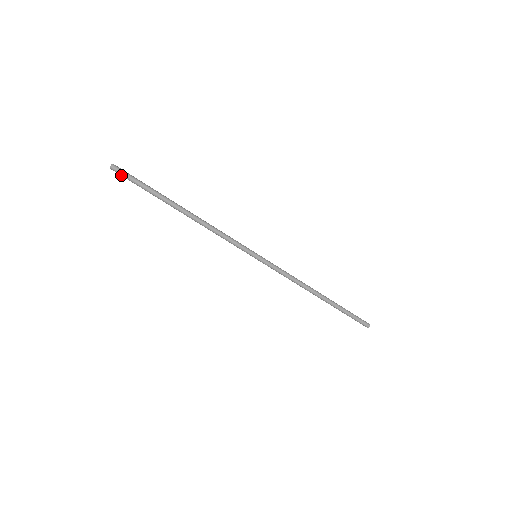
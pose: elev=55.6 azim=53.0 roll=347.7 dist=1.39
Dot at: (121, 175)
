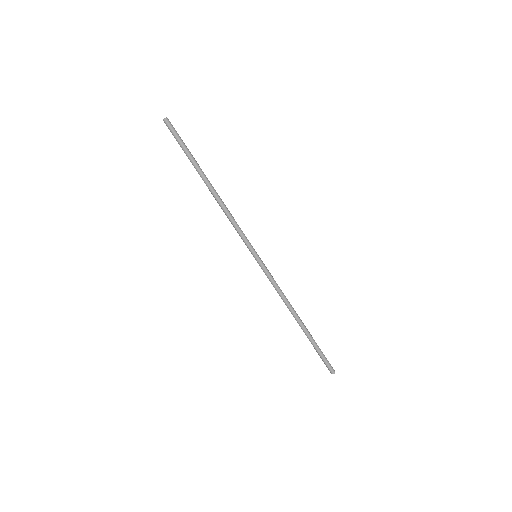
Dot at: (170, 130)
